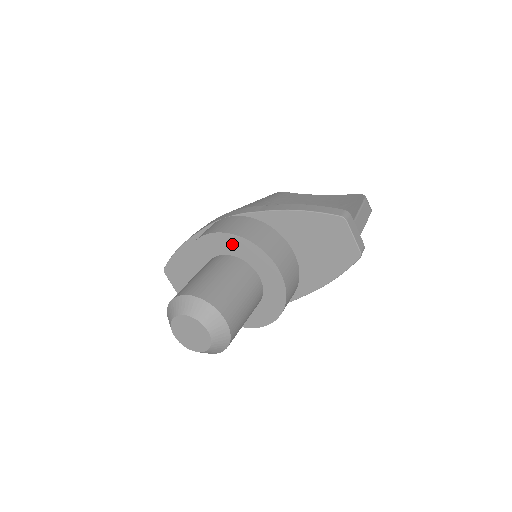
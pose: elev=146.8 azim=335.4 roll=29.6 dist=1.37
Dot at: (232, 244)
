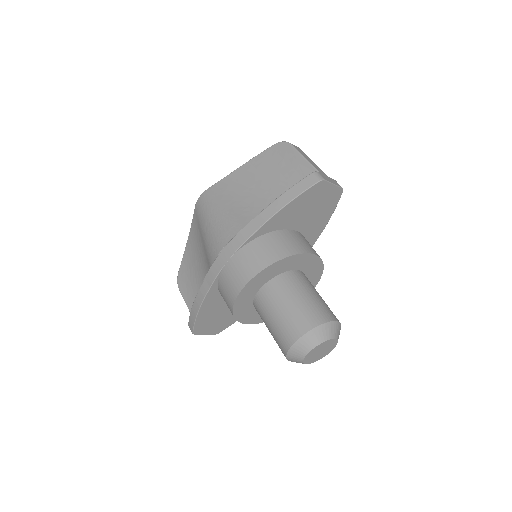
Dot at: (269, 273)
